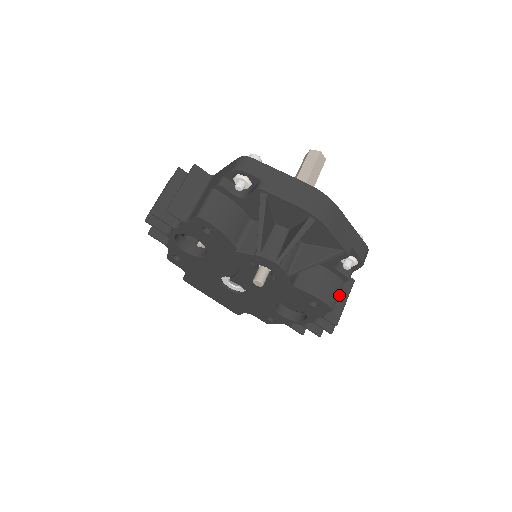
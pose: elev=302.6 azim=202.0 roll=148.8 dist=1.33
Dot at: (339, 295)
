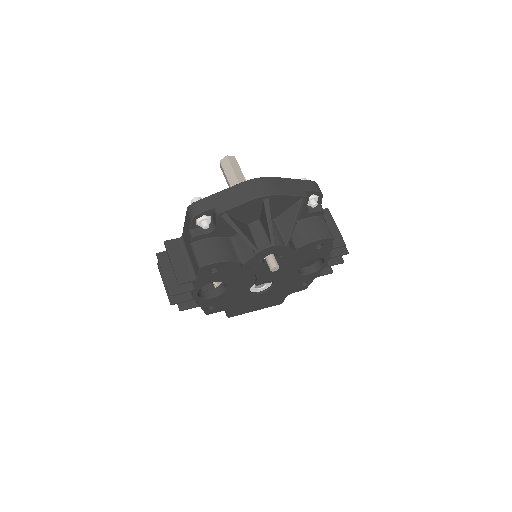
Dot at: (328, 226)
